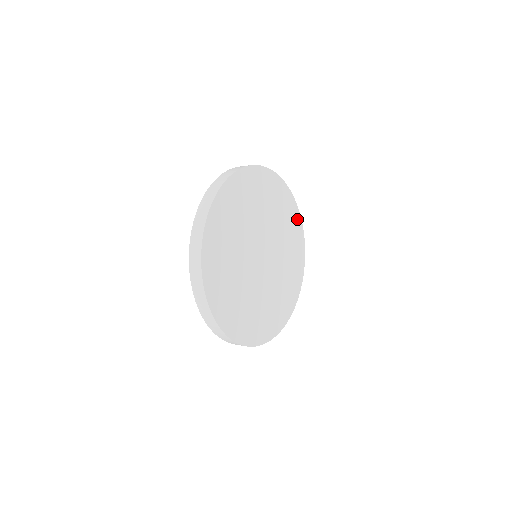
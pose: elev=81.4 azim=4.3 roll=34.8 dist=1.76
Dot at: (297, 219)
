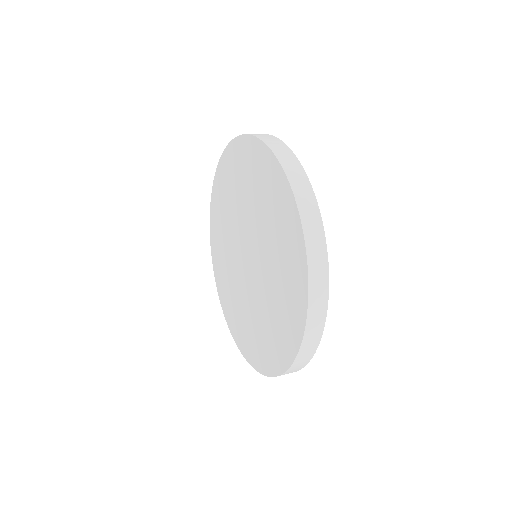
Dot at: occluded
